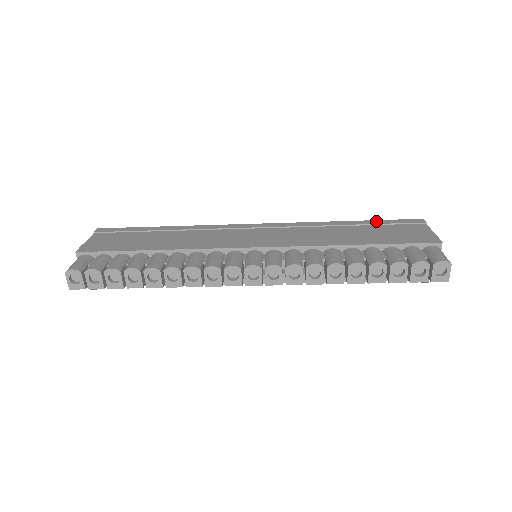
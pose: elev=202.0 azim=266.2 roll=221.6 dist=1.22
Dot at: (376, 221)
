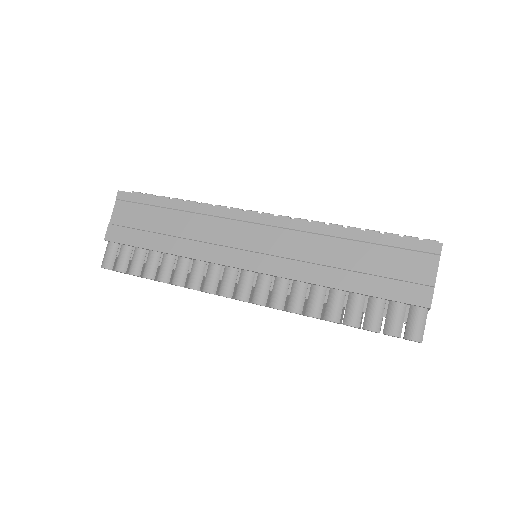
Dot at: (385, 238)
